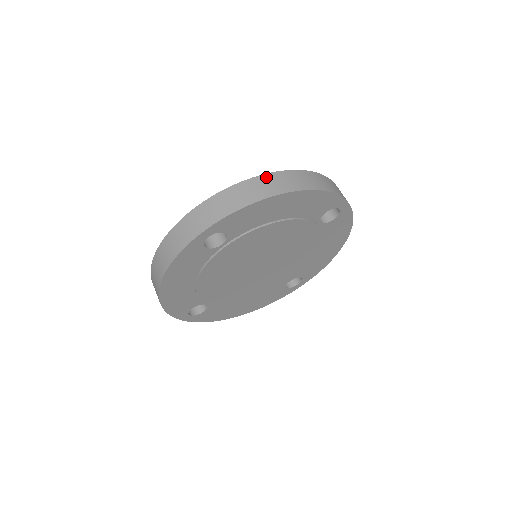
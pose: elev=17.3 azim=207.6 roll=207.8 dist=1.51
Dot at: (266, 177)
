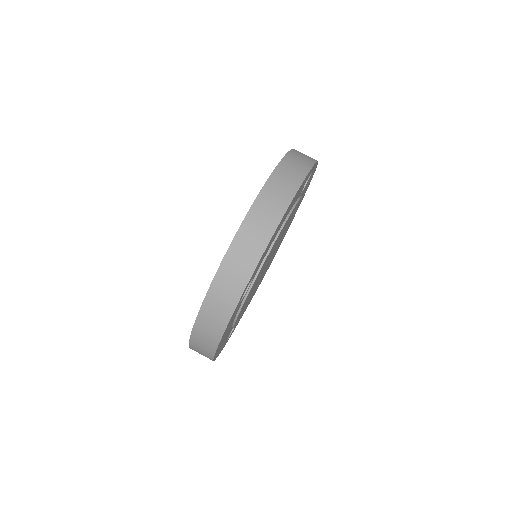
Dot at: (257, 205)
